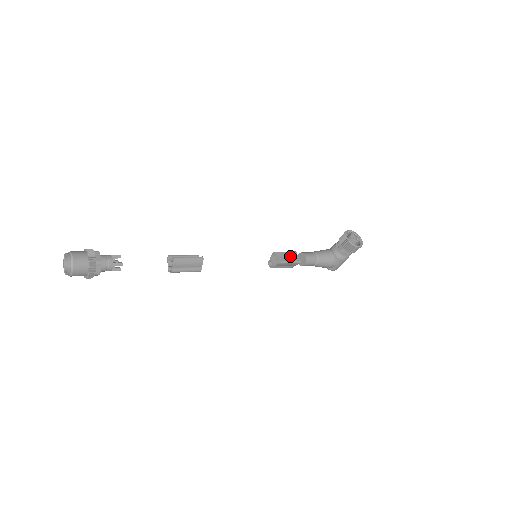
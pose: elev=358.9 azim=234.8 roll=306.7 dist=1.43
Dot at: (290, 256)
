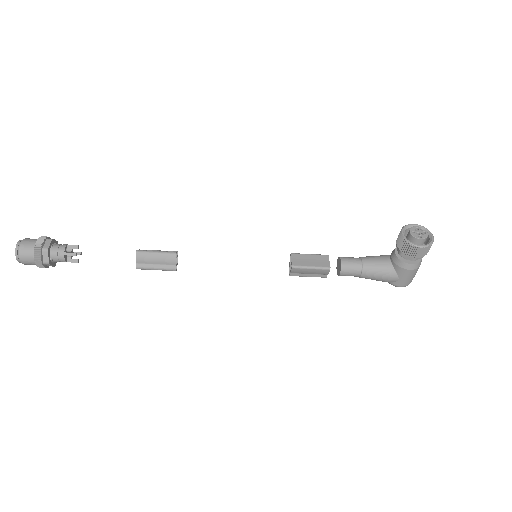
Dot at: (315, 260)
